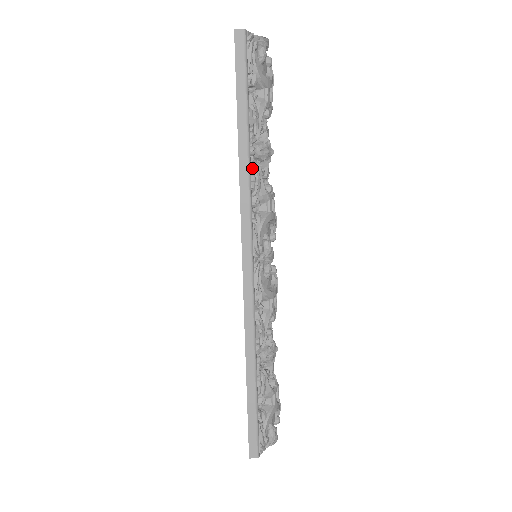
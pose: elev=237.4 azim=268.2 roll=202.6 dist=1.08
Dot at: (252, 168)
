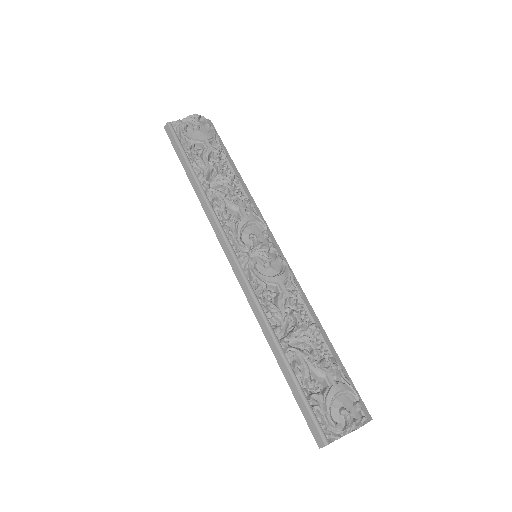
Dot at: (210, 195)
